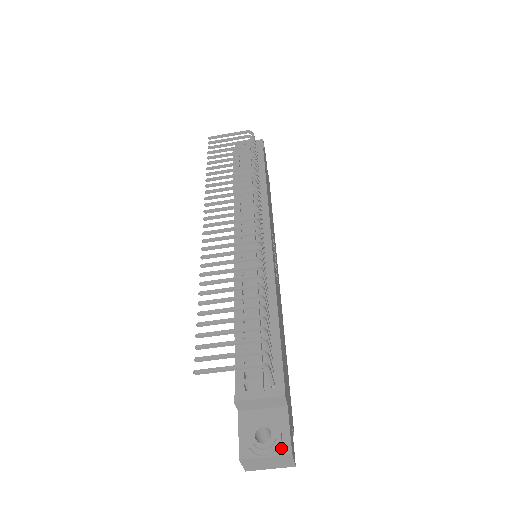
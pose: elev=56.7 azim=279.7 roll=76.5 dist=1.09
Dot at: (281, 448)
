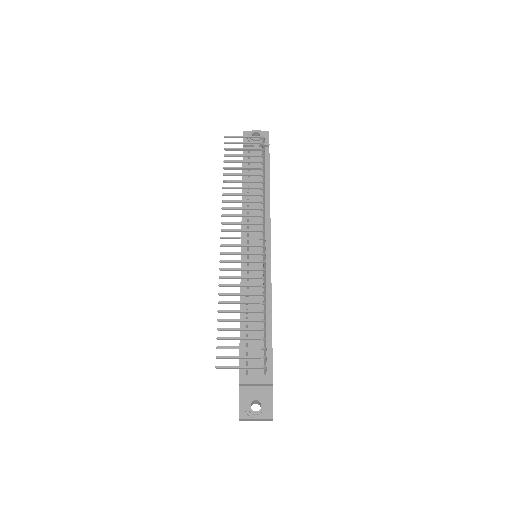
Dot at: (266, 414)
